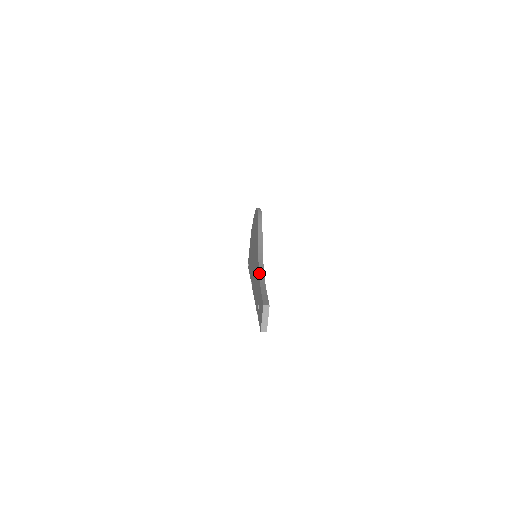
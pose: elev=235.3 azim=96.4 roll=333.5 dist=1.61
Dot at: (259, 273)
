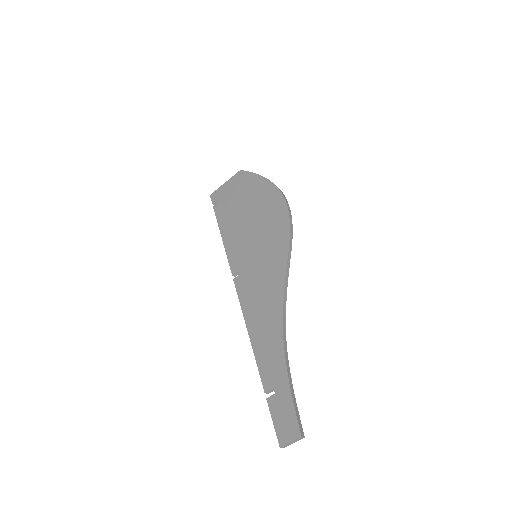
Dot at: (284, 345)
